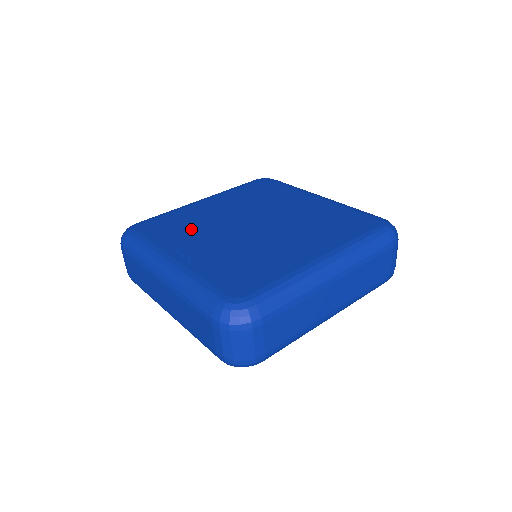
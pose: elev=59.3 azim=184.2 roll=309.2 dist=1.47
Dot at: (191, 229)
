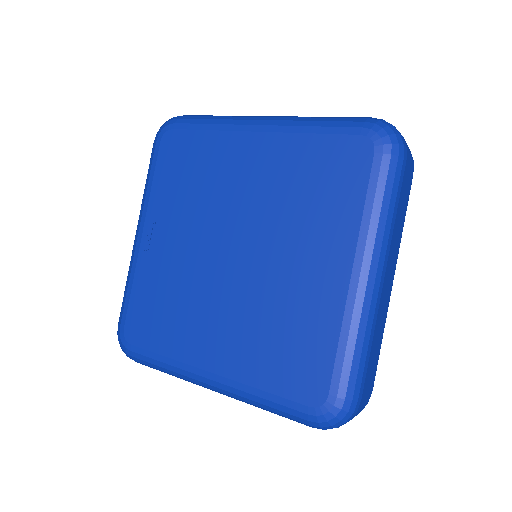
Dot at: (189, 194)
